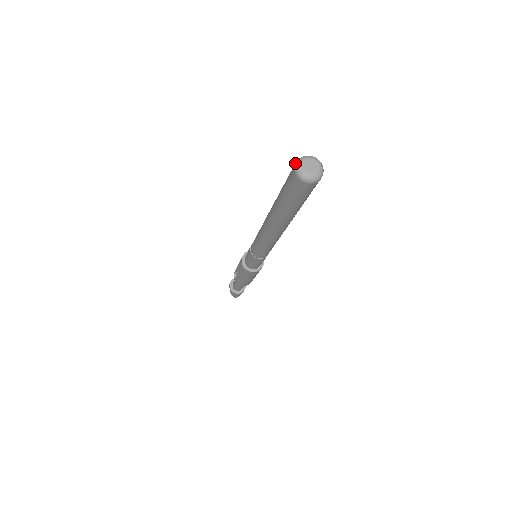
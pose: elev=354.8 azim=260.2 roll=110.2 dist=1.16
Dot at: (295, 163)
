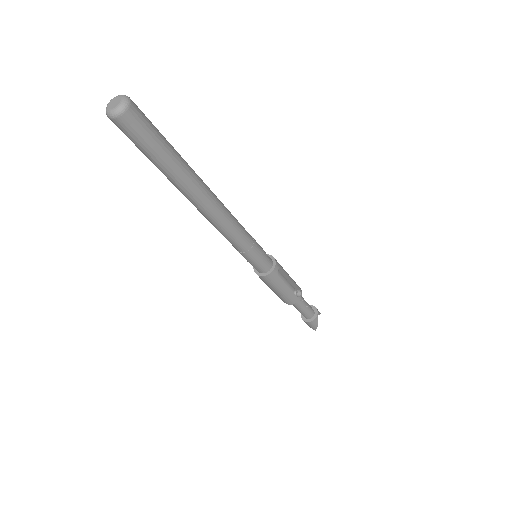
Dot at: occluded
